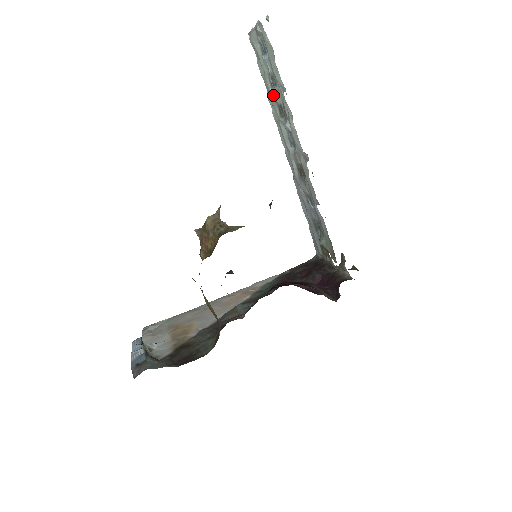
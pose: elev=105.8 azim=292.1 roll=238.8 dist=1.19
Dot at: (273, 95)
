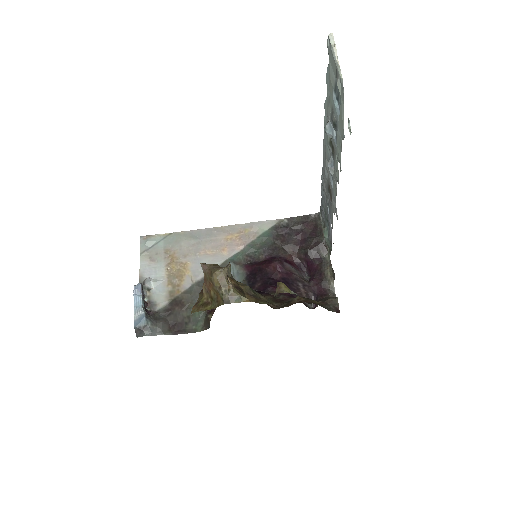
Dot at: (328, 134)
